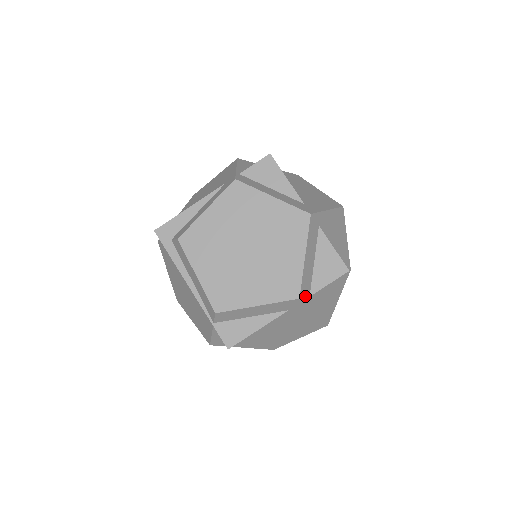
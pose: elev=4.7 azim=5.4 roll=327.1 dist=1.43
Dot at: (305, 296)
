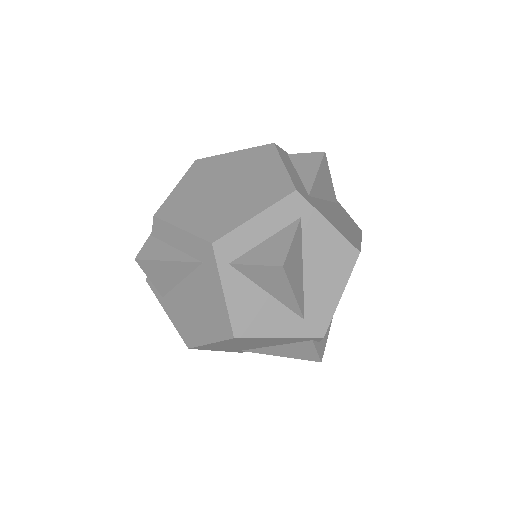
Dot at: (223, 254)
